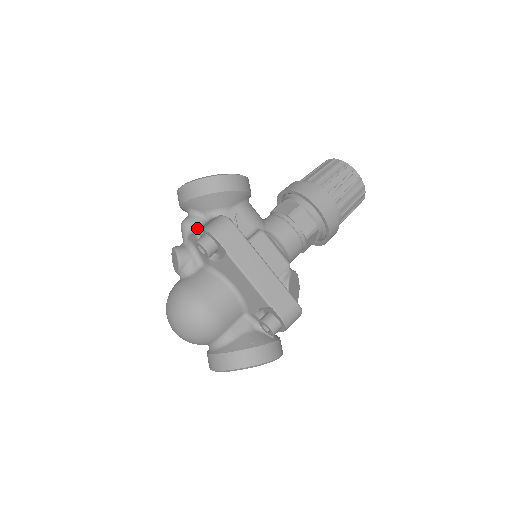
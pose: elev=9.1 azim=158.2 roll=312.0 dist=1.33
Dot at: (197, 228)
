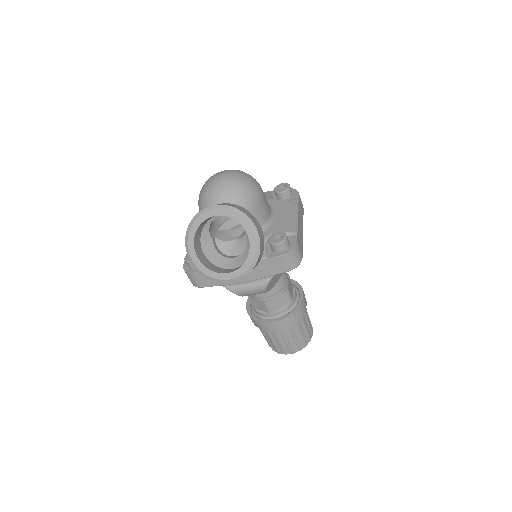
Dot at: occluded
